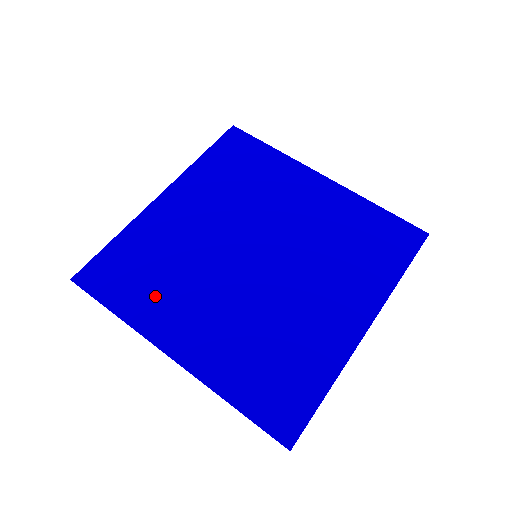
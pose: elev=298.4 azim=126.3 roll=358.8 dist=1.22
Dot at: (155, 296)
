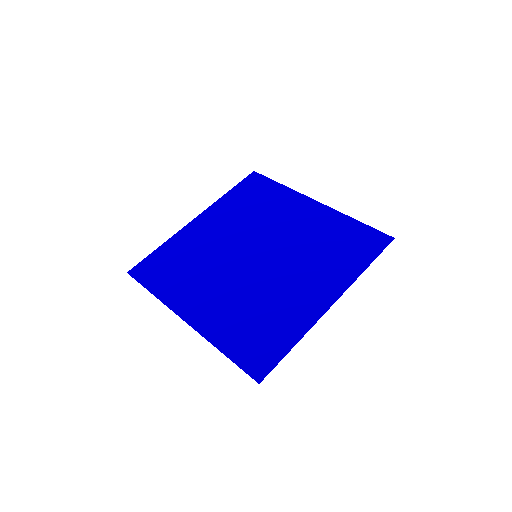
Dot at: (181, 282)
